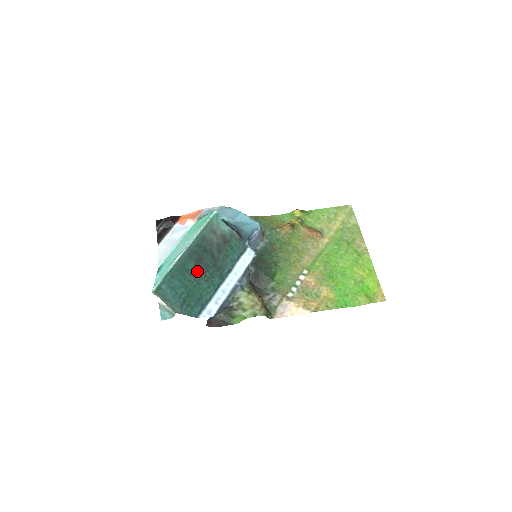
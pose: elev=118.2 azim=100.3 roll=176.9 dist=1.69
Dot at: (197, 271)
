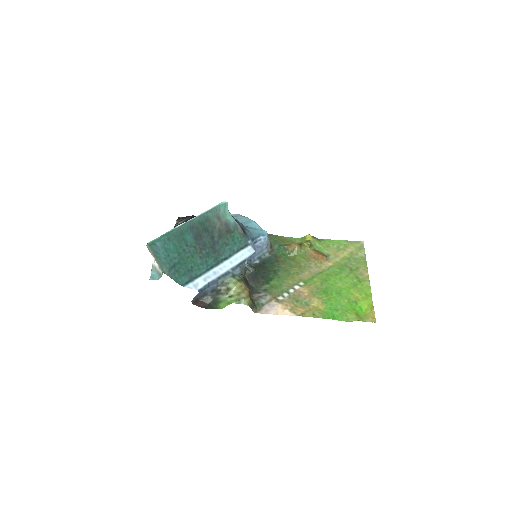
Dot at: (194, 245)
